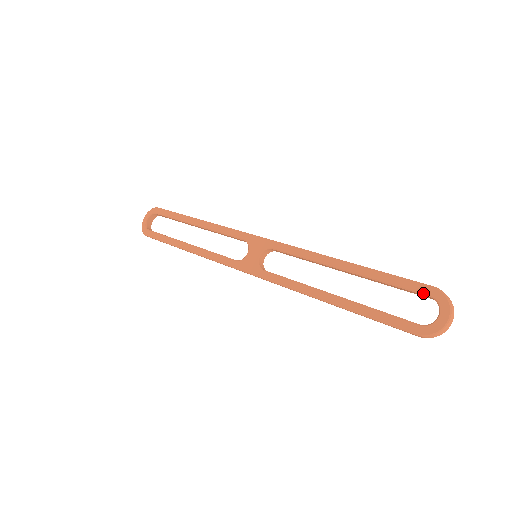
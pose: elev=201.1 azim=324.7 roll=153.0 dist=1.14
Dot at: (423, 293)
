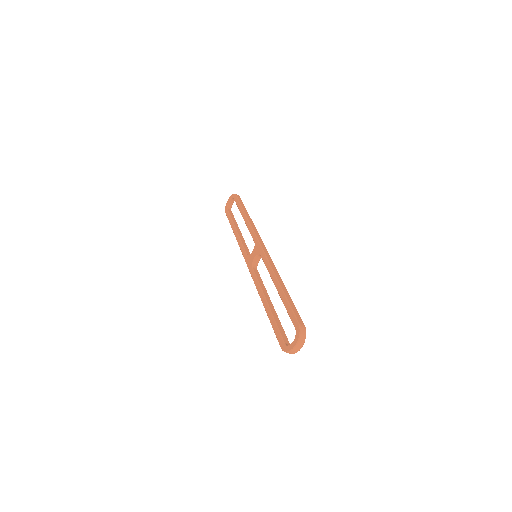
Dot at: (294, 325)
